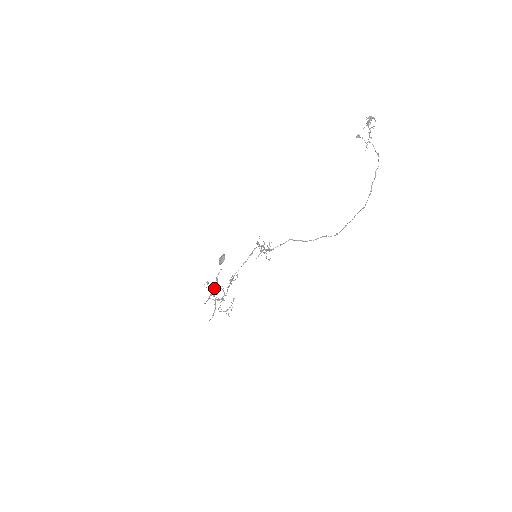
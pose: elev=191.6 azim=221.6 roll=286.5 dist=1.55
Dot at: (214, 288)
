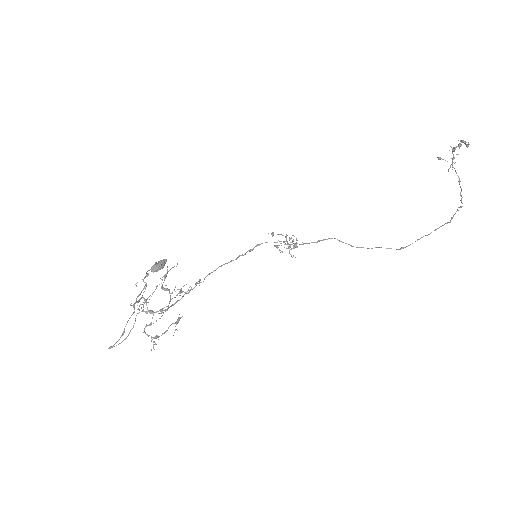
Dot at: occluded
